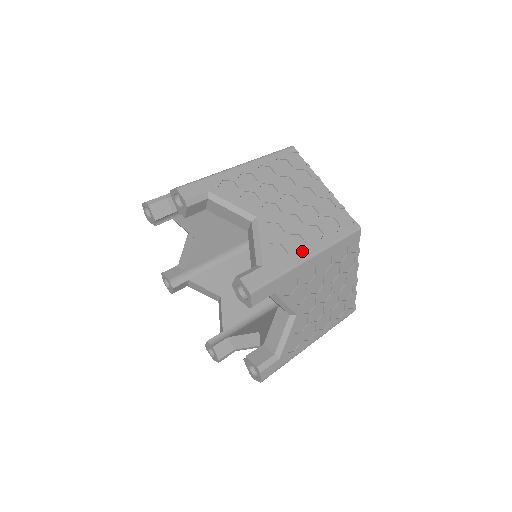
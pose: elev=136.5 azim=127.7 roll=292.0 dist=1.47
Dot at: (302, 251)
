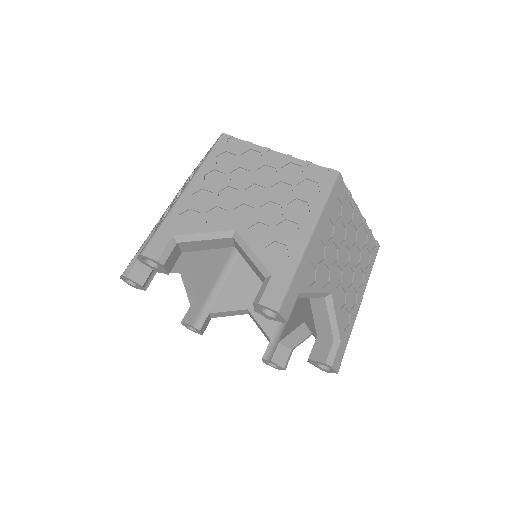
Dot at: (299, 234)
